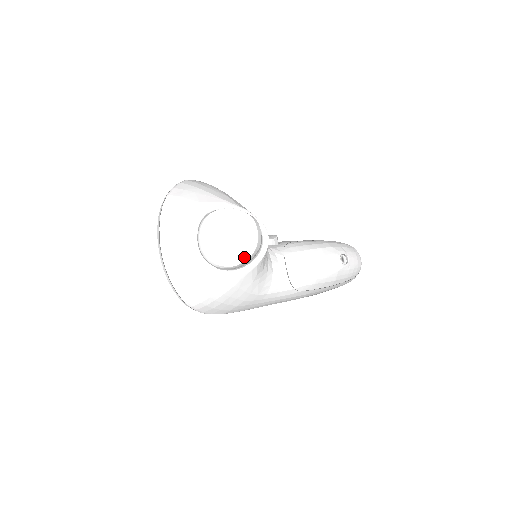
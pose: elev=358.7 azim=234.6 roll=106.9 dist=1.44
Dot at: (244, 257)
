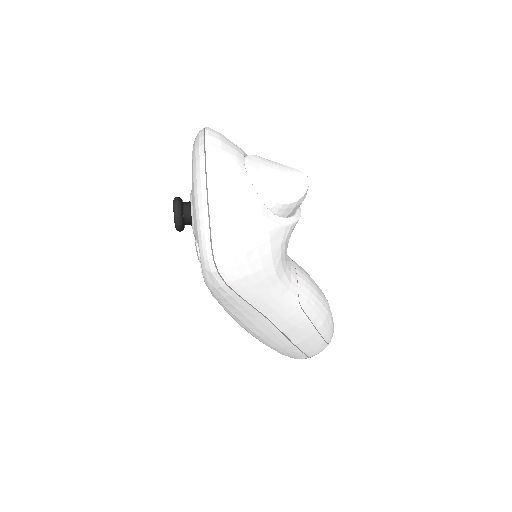
Dot at: (291, 198)
